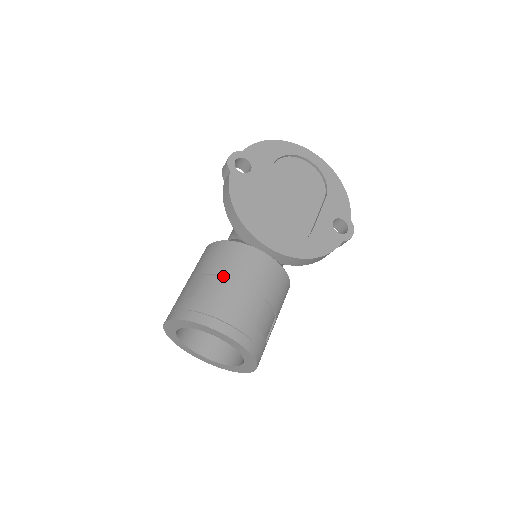
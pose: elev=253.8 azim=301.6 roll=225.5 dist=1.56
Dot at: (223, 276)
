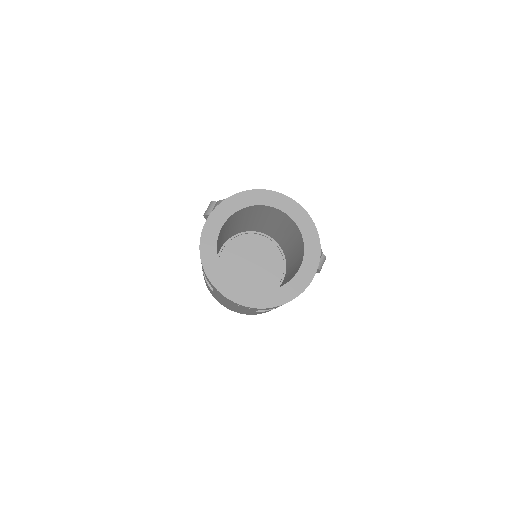
Dot at: occluded
